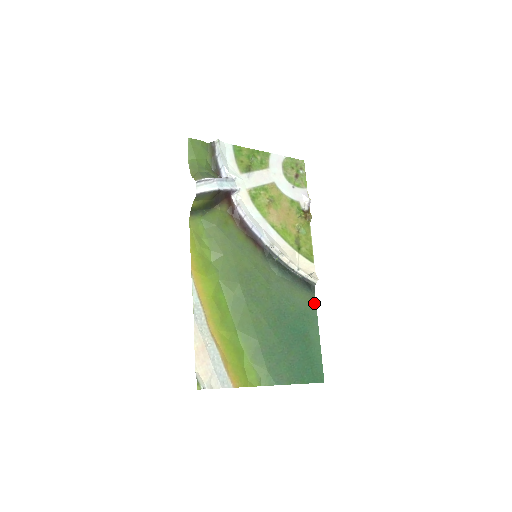
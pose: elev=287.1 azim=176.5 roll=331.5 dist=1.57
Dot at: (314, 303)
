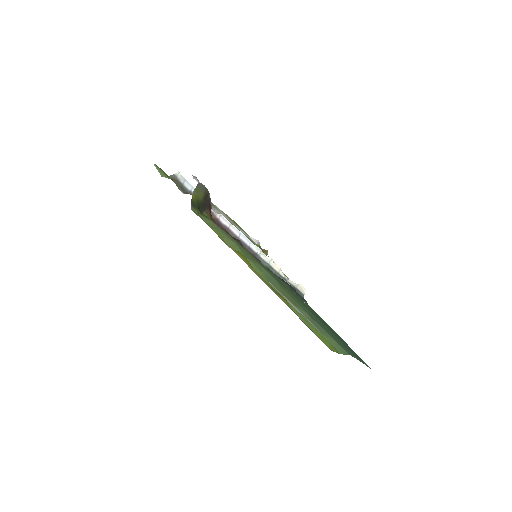
Dot at: occluded
